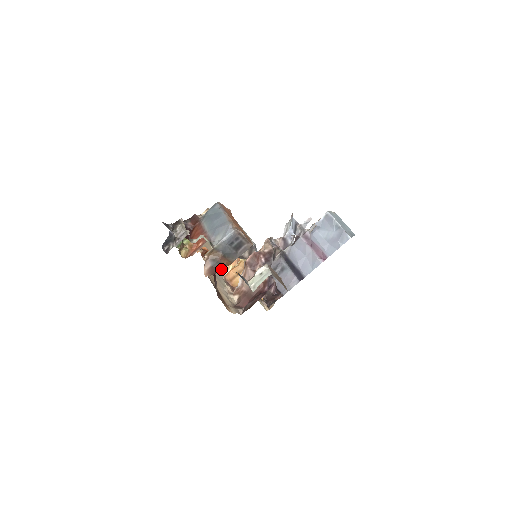
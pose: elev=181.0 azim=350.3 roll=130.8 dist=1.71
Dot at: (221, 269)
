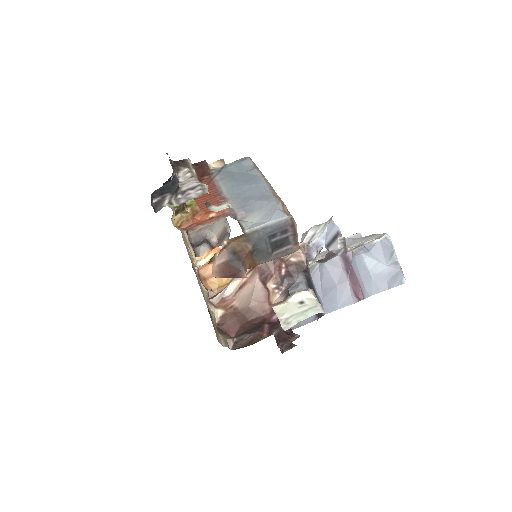
Dot at: (241, 272)
